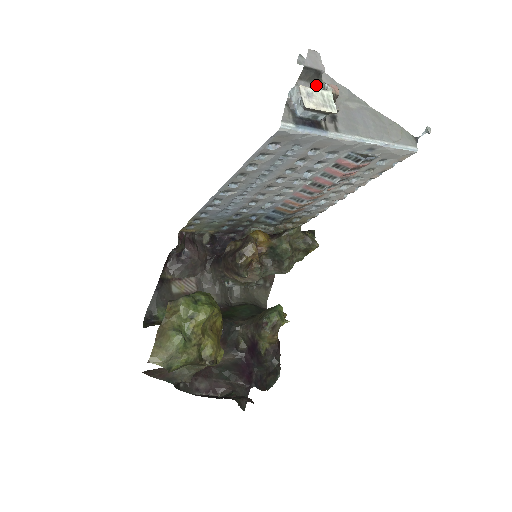
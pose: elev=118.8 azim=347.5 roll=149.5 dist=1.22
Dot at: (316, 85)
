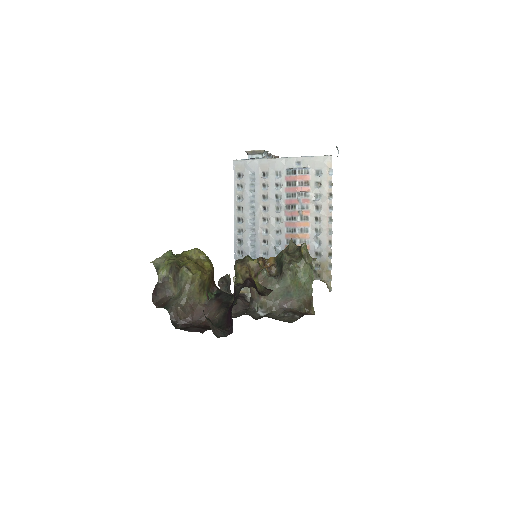
Dot at: occluded
